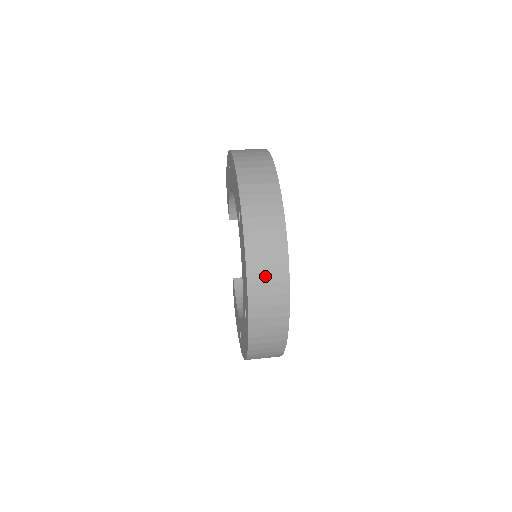
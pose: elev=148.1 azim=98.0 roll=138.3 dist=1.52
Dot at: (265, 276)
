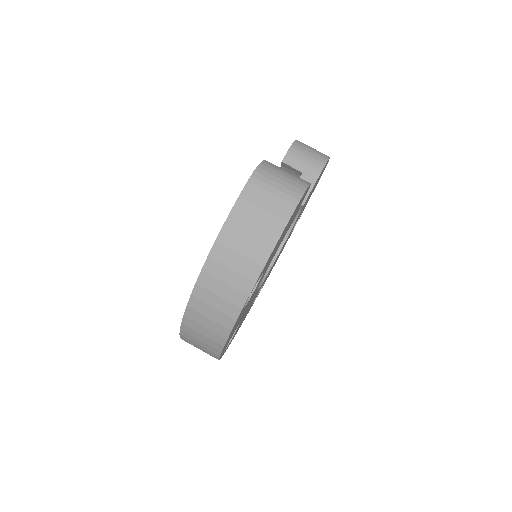
Dot at: occluded
